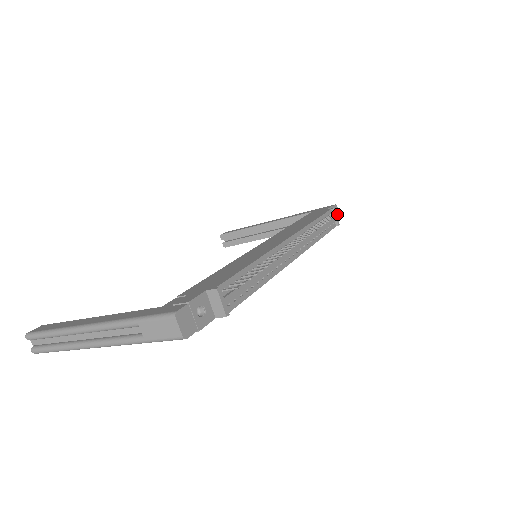
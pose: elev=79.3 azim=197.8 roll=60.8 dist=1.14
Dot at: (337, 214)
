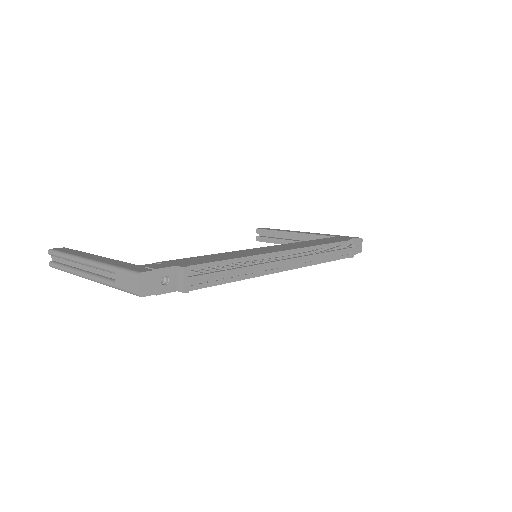
Dot at: (359, 247)
